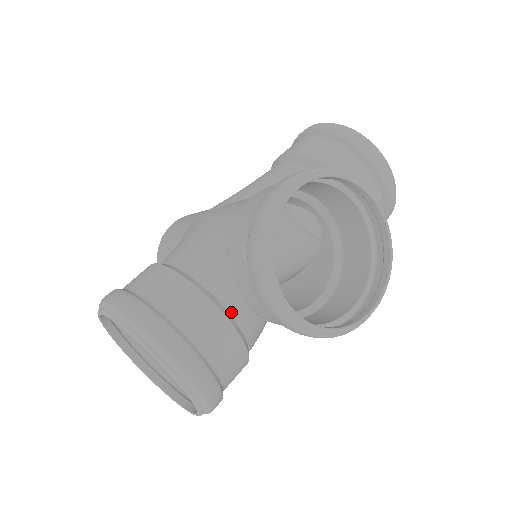
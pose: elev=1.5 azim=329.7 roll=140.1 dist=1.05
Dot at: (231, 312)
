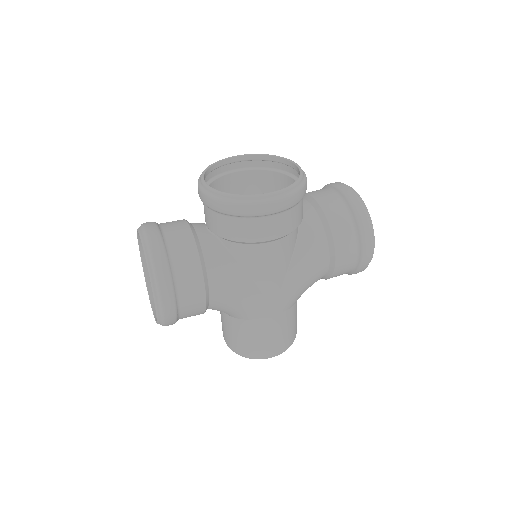
Dot at: (195, 227)
